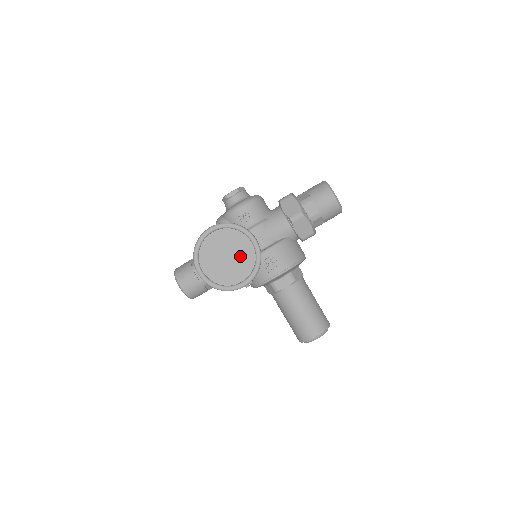
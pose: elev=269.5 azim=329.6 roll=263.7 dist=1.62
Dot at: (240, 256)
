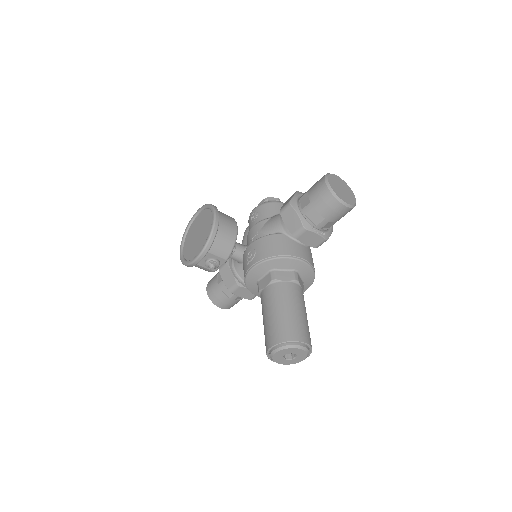
Dot at: (204, 232)
